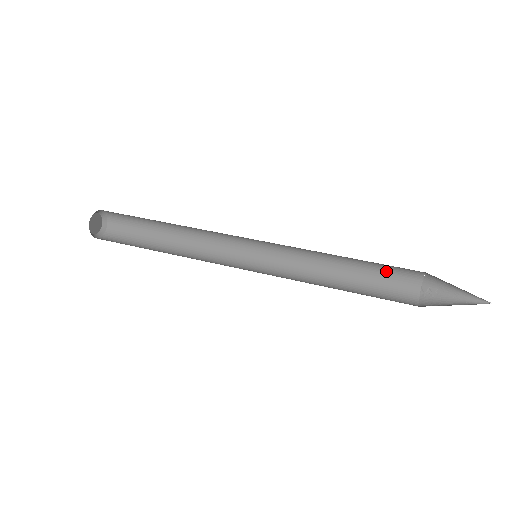
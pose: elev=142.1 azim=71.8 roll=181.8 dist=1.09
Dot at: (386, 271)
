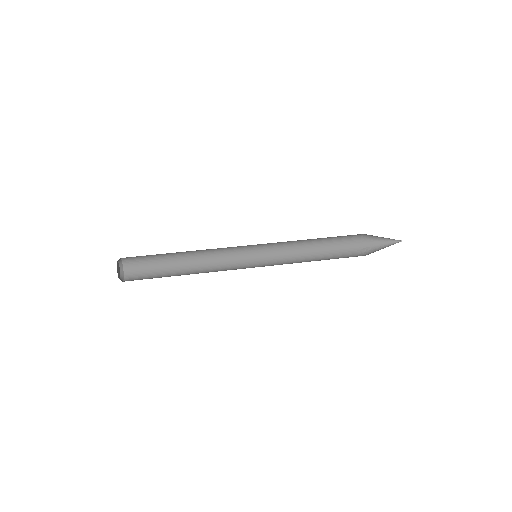
Dot at: (338, 246)
